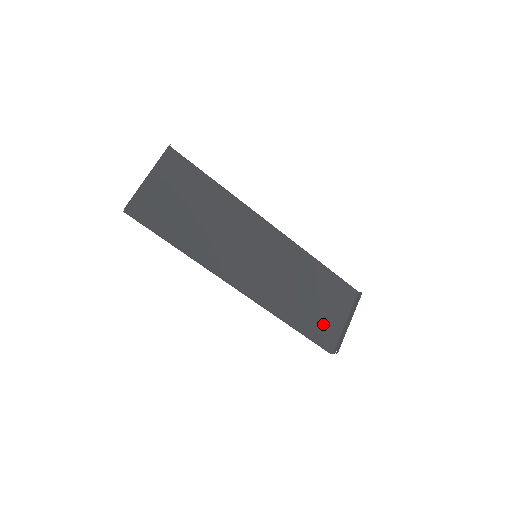
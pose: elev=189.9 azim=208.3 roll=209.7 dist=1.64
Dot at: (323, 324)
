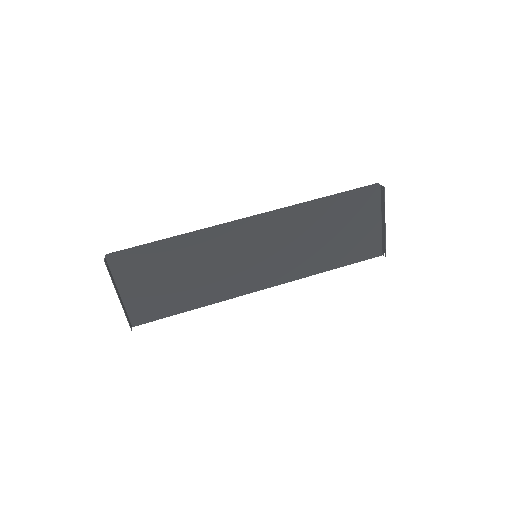
Dot at: (358, 244)
